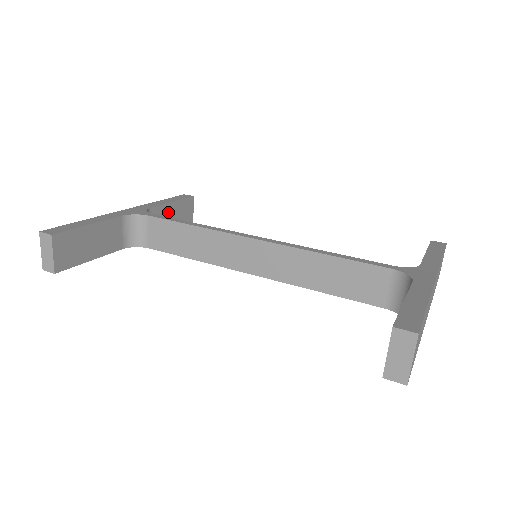
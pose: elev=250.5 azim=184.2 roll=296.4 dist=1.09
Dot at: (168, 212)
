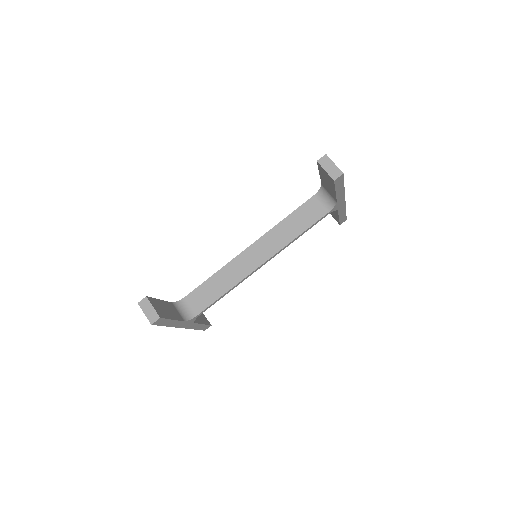
Dot at: occluded
